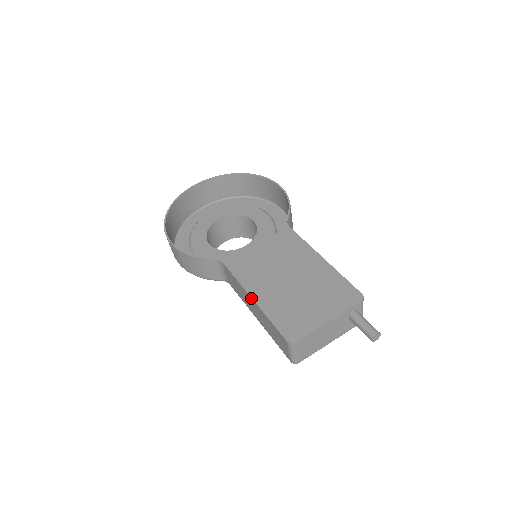
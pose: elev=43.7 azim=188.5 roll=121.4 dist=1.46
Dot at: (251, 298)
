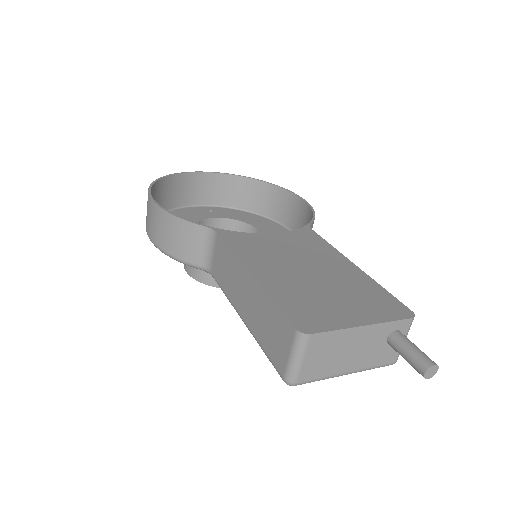
Dot at: (248, 273)
